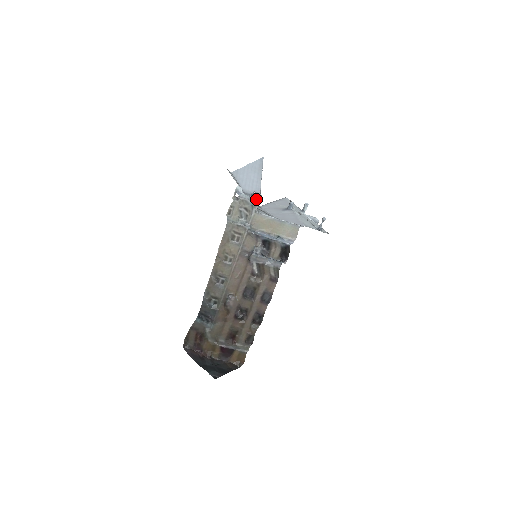
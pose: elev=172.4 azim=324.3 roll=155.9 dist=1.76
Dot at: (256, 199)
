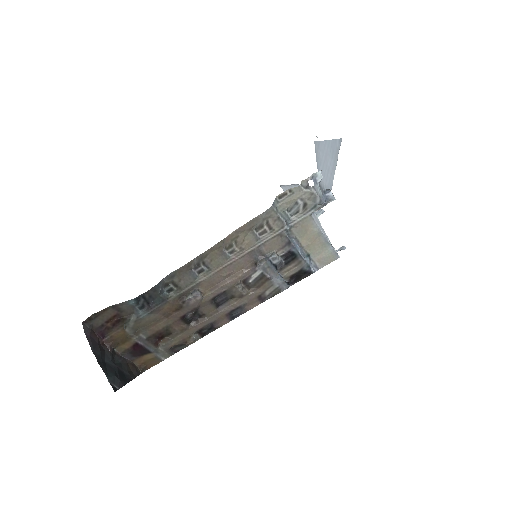
Dot at: (326, 201)
